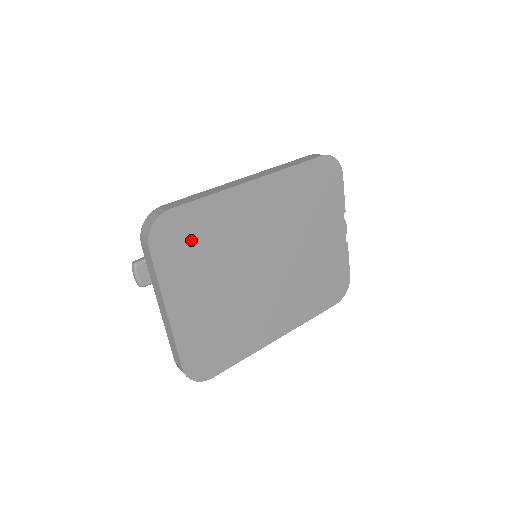
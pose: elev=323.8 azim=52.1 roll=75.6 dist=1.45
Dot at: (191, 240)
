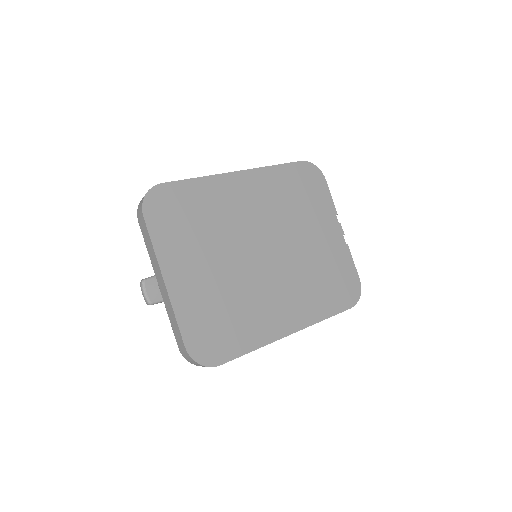
Dot at: (183, 214)
